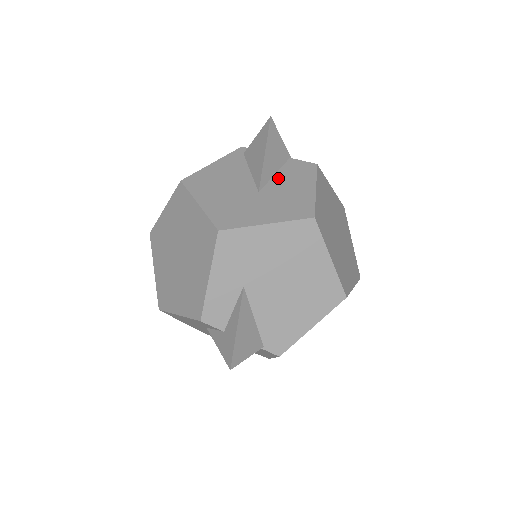
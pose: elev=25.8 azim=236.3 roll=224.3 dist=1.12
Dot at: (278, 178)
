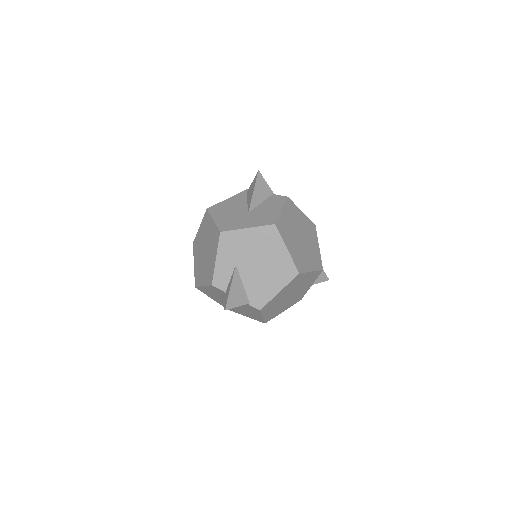
Dot at: (262, 205)
